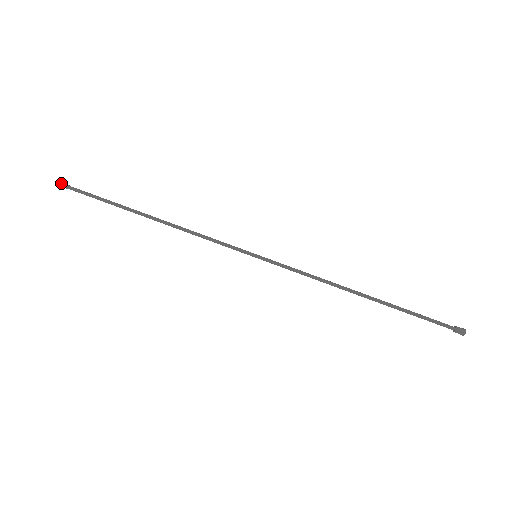
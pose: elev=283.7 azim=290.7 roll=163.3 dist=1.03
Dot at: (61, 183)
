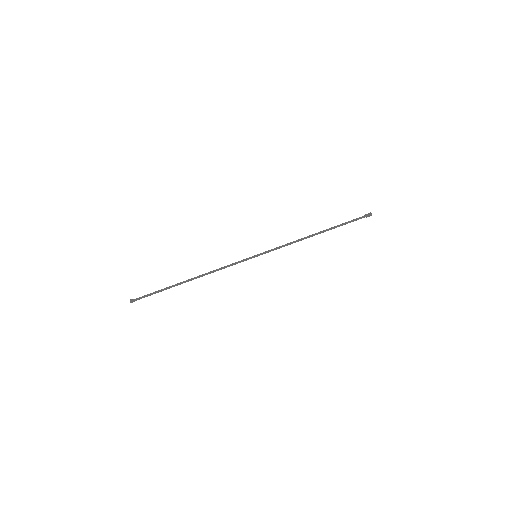
Dot at: (130, 301)
